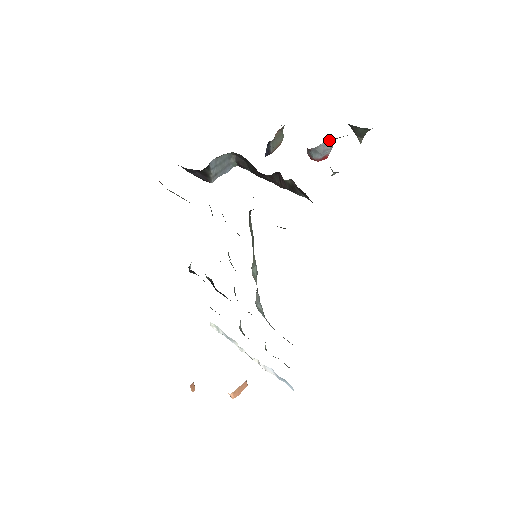
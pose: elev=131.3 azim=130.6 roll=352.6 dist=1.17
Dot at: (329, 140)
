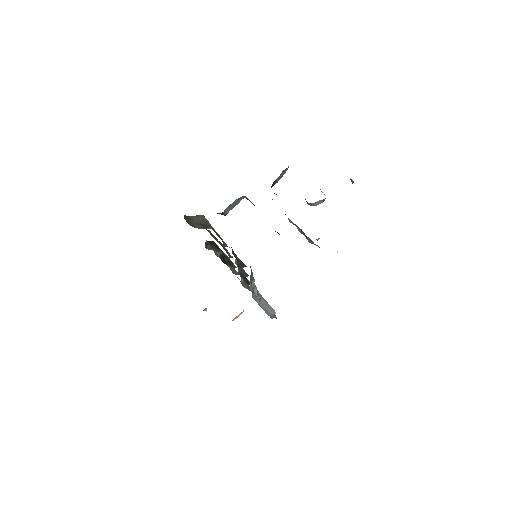
Dot at: occluded
